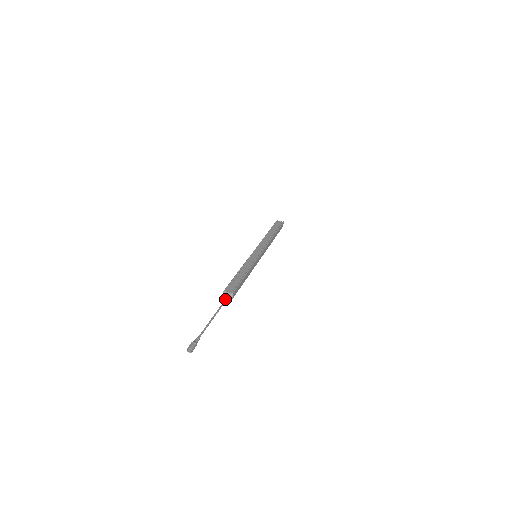
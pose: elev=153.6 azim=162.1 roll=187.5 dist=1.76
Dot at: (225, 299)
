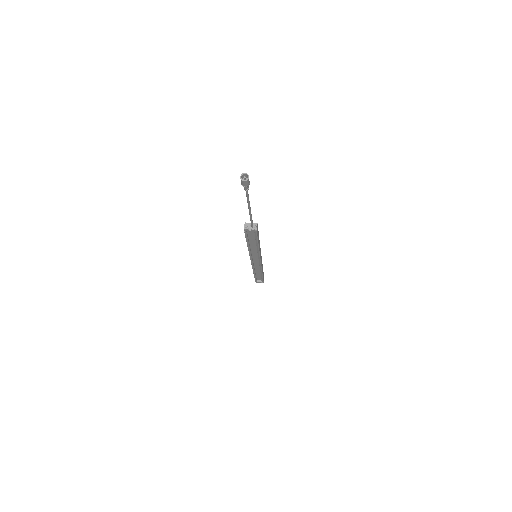
Dot at: (251, 222)
